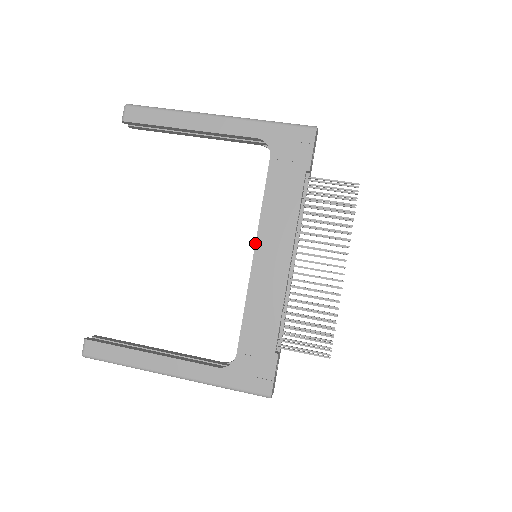
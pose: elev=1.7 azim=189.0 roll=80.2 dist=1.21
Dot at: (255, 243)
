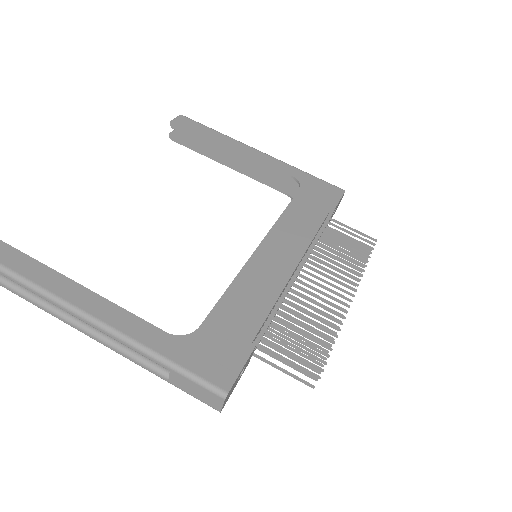
Dot at: (264, 237)
